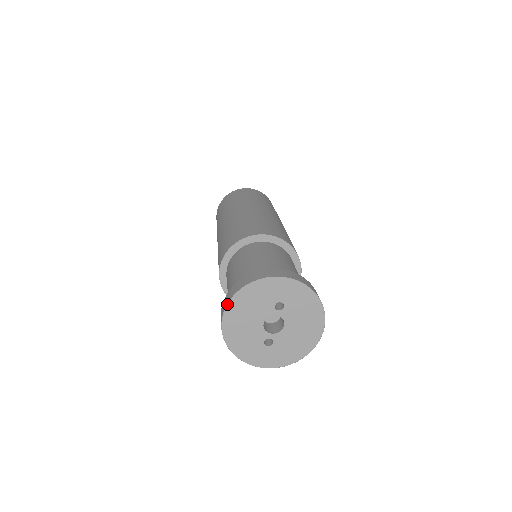
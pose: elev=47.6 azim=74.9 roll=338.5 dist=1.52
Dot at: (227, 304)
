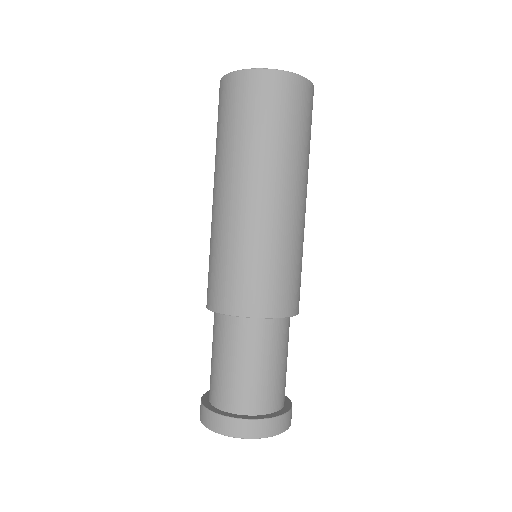
Dot at: occluded
